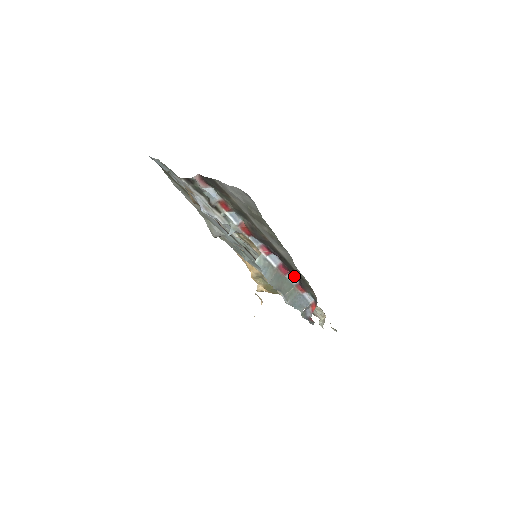
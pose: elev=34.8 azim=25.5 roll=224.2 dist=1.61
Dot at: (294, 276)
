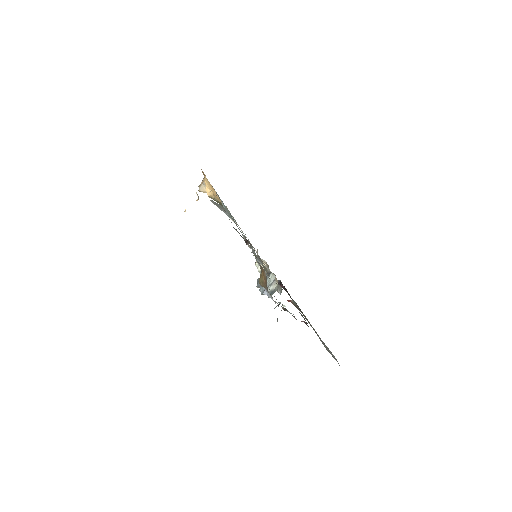
Dot at: (279, 280)
